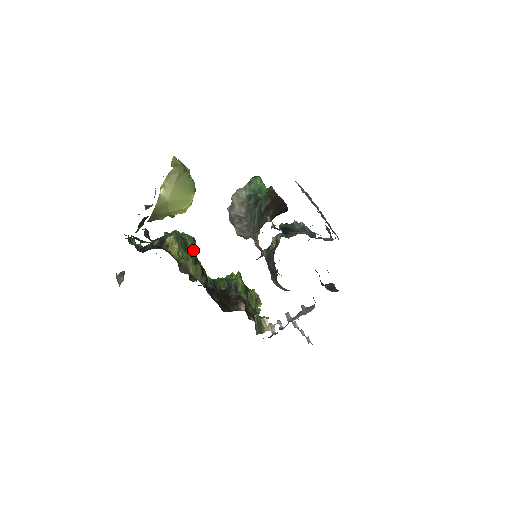
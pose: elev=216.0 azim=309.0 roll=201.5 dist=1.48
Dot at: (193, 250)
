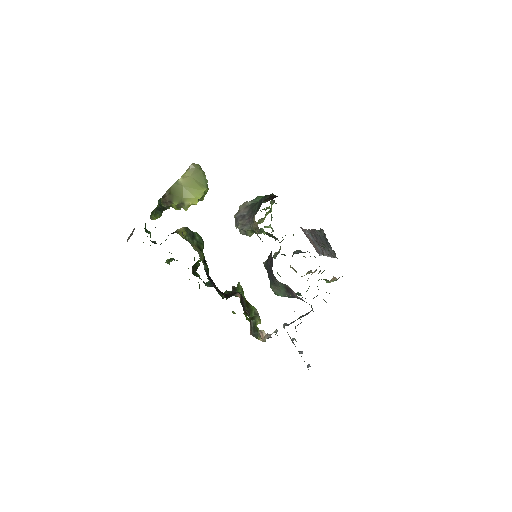
Dot at: (199, 245)
